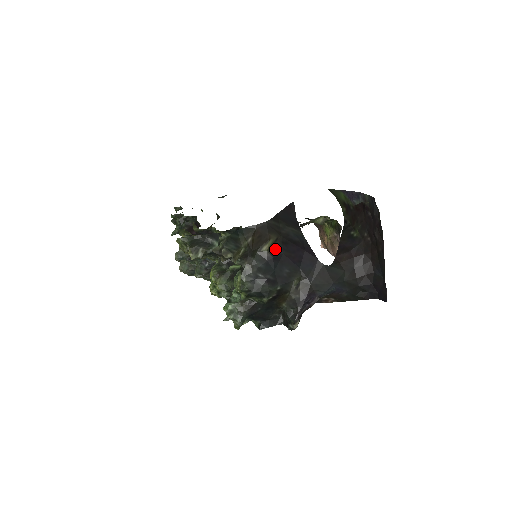
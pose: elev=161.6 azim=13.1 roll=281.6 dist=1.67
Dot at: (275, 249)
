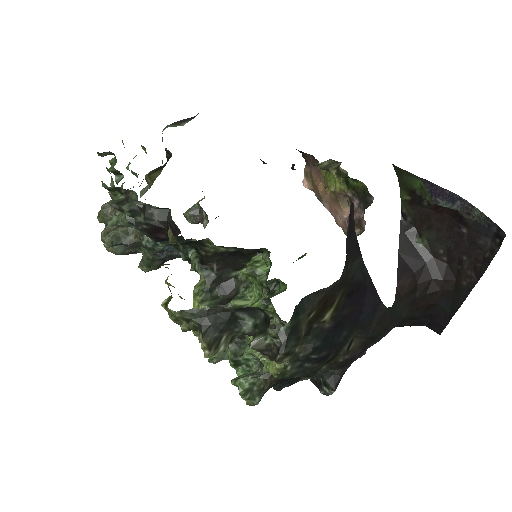
Dot at: (339, 311)
